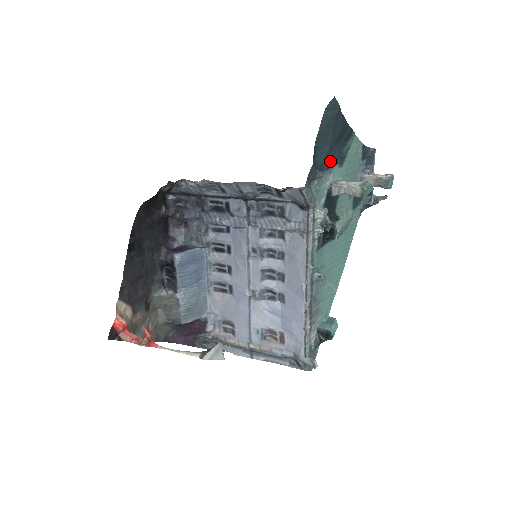
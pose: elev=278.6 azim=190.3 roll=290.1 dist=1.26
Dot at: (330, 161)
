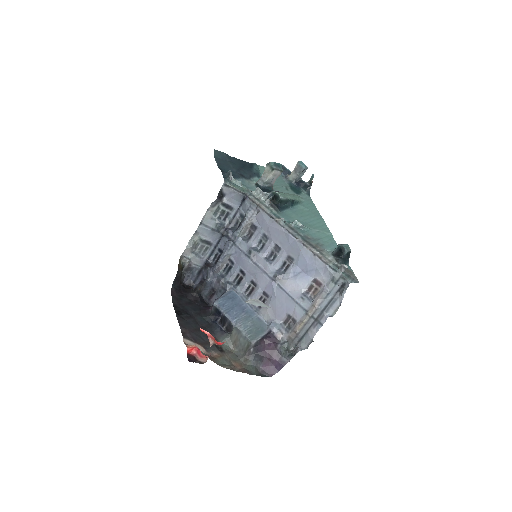
Dot at: (245, 176)
